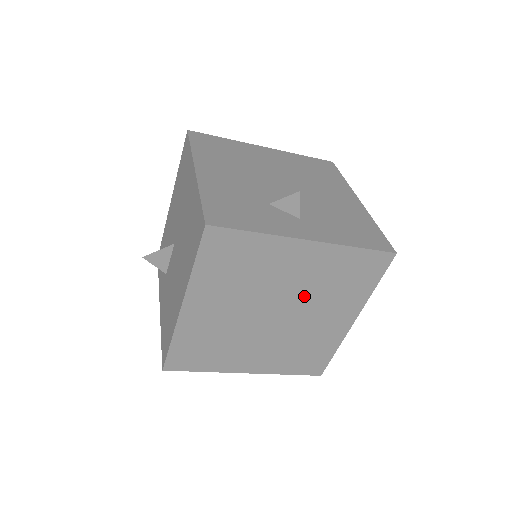
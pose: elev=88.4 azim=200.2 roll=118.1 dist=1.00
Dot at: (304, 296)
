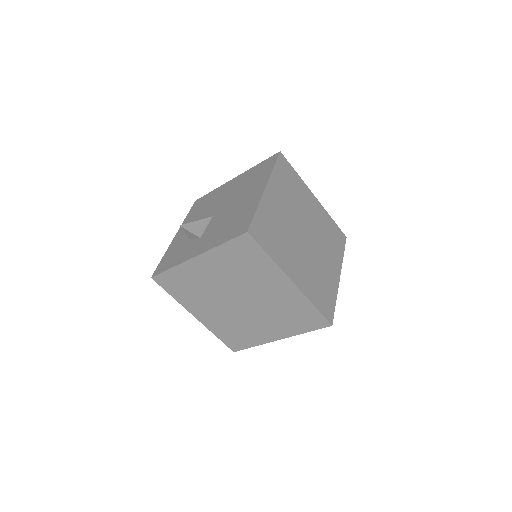
Dot at: (317, 233)
